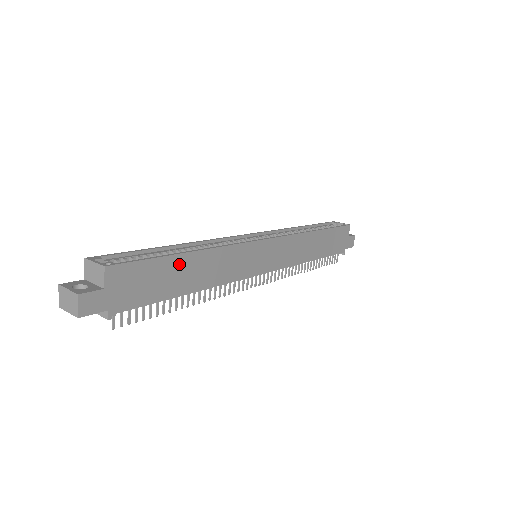
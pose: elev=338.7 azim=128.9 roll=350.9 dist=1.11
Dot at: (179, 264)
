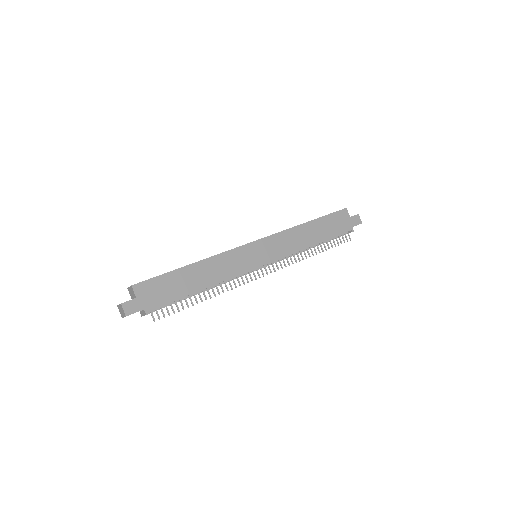
Dot at: (184, 274)
